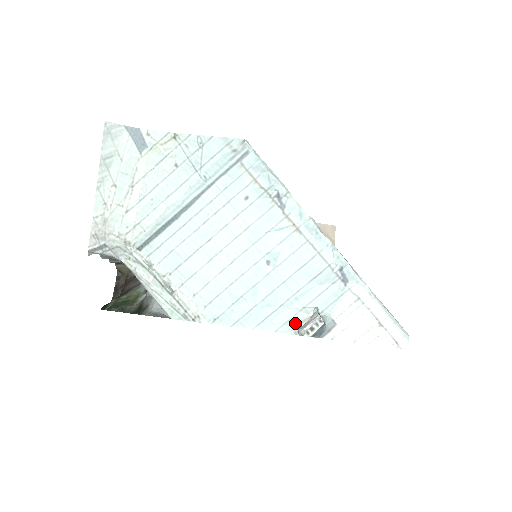
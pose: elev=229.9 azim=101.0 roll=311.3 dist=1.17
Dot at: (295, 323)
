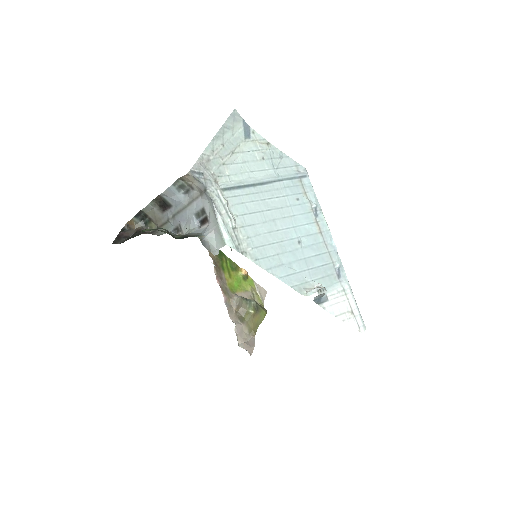
Dot at: (304, 288)
